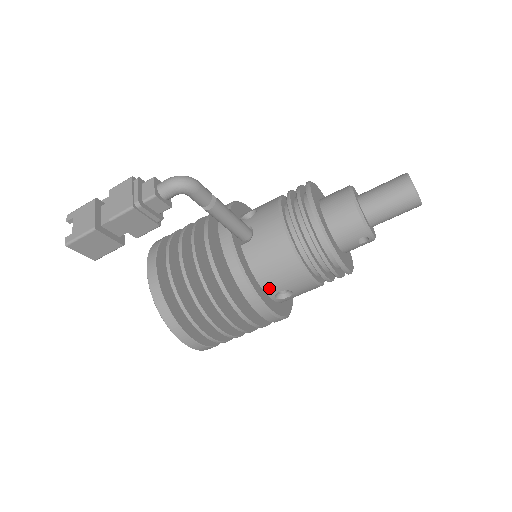
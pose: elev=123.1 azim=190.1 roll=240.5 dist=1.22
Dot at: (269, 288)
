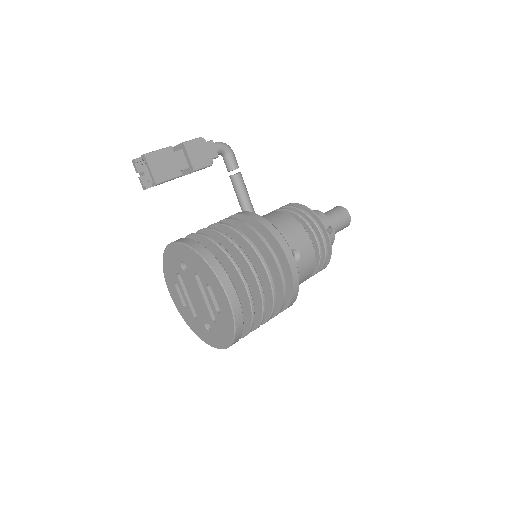
Dot at: occluded
